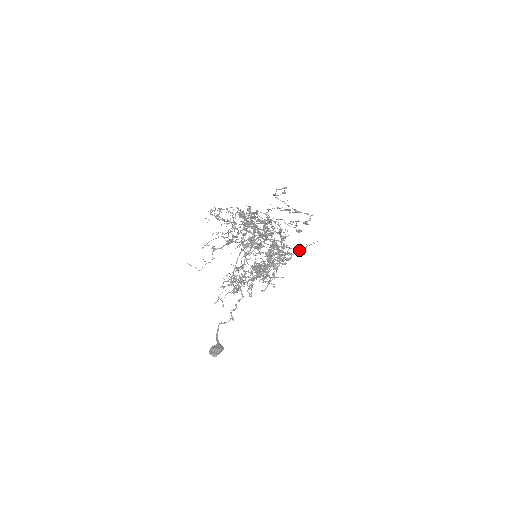
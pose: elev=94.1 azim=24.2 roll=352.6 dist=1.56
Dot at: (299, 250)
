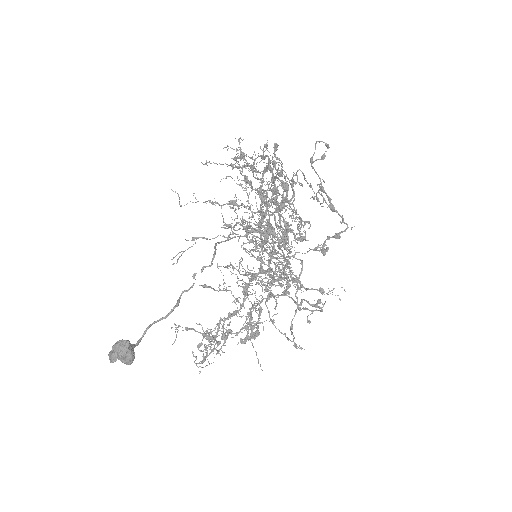
Dot at: occluded
